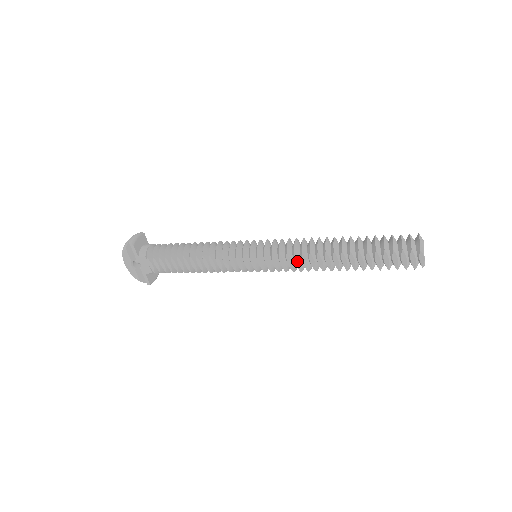
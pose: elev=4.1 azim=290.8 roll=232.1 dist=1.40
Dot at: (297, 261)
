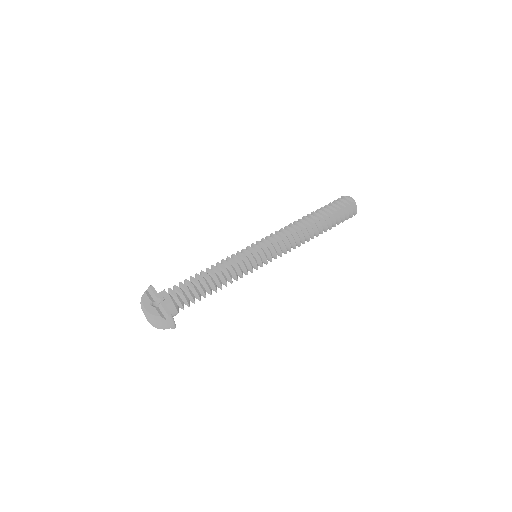
Dot at: occluded
